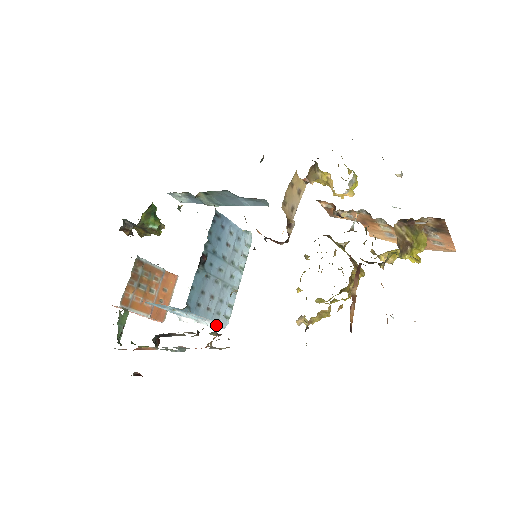
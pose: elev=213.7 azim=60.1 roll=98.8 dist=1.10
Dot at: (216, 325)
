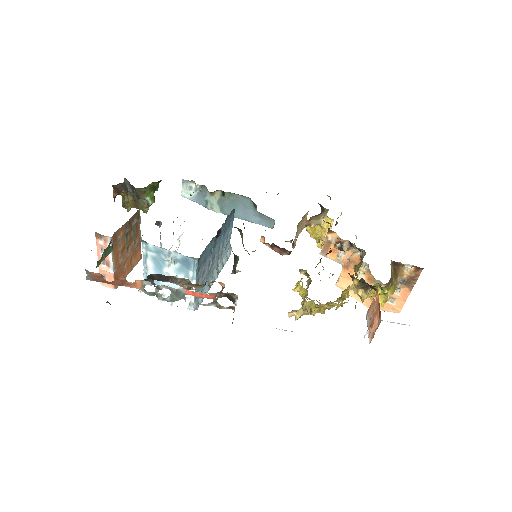
Dot at: (189, 303)
